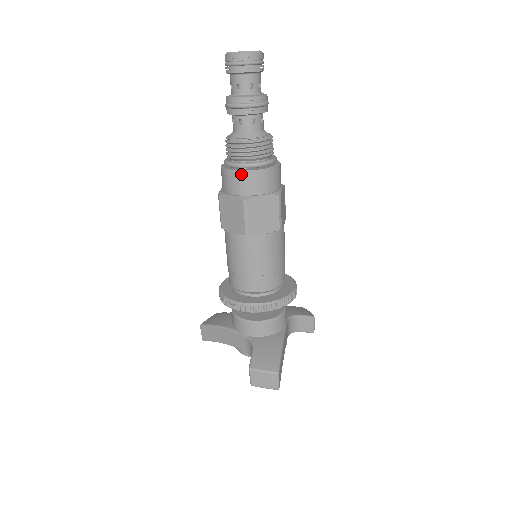
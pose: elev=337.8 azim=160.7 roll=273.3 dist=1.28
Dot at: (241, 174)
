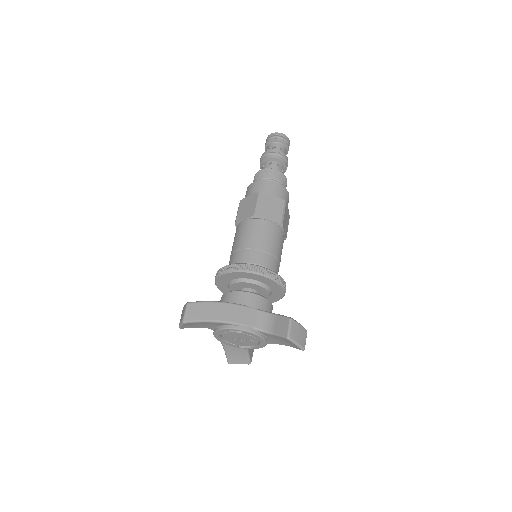
Dot at: (283, 187)
